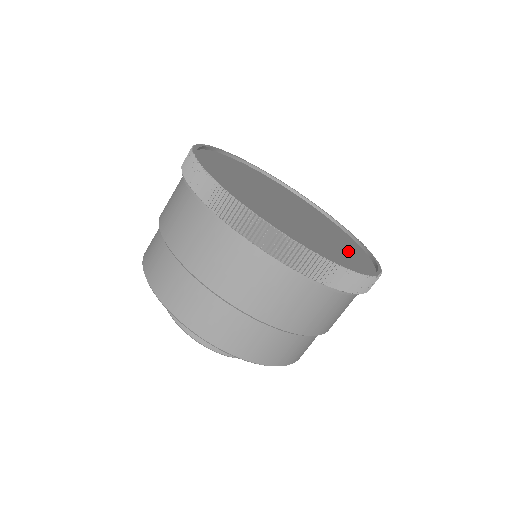
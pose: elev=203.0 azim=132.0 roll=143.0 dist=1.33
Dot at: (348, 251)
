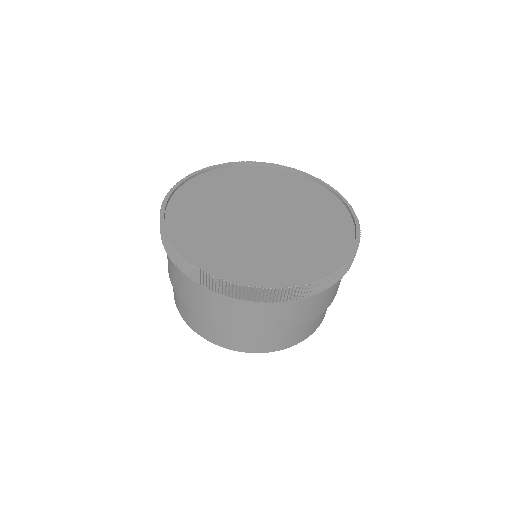
Dot at: (326, 228)
